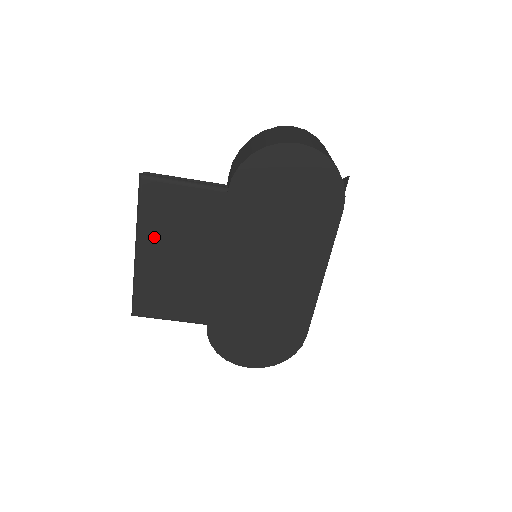
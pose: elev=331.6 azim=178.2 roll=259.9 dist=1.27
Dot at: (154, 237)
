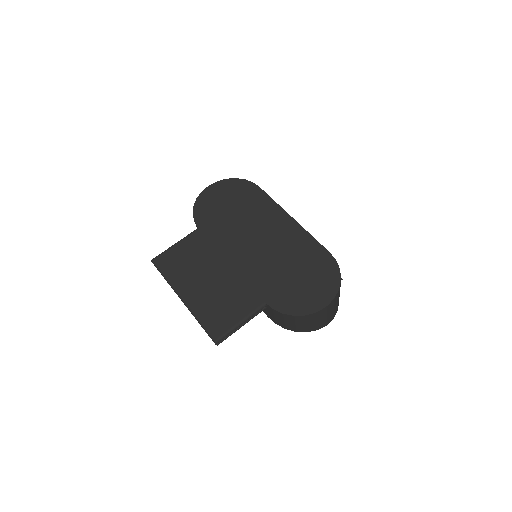
Dot at: (184, 281)
